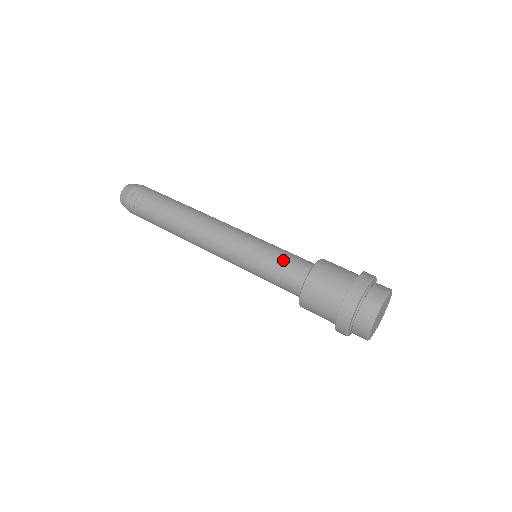
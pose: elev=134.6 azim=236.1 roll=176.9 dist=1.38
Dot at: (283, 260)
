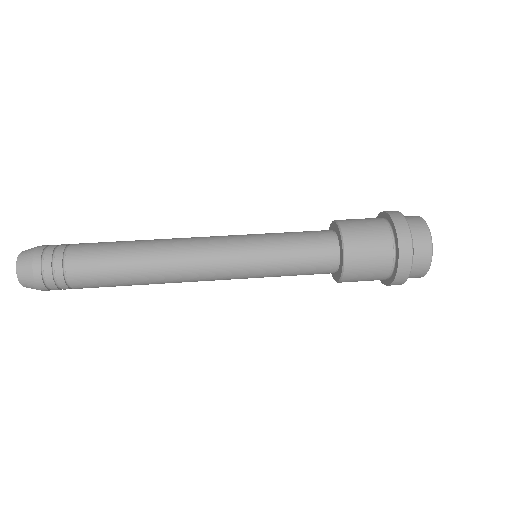
Dot at: (302, 262)
